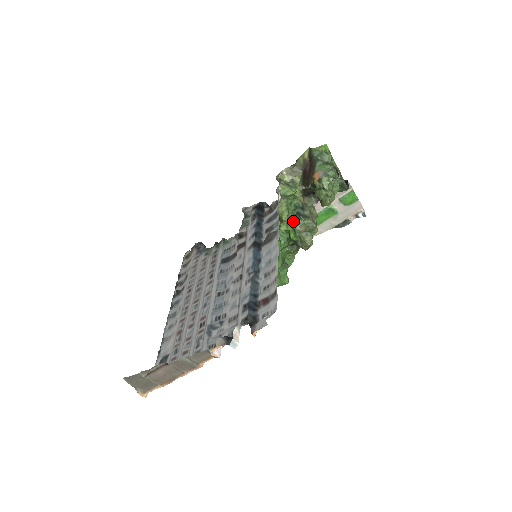
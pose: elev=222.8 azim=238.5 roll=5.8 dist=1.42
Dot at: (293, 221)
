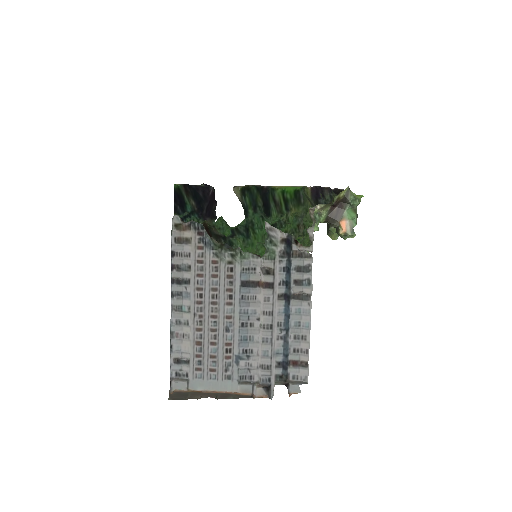
Dot at: (299, 237)
